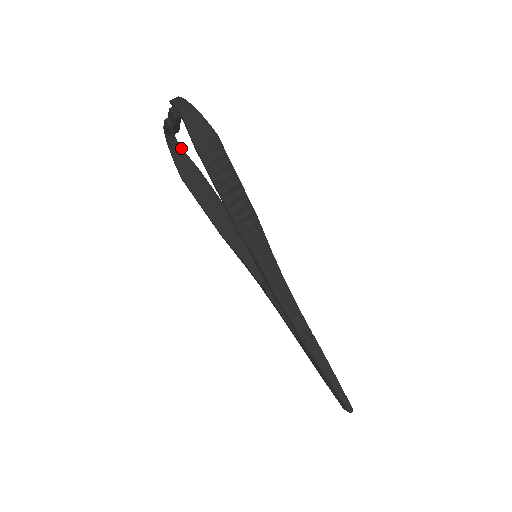
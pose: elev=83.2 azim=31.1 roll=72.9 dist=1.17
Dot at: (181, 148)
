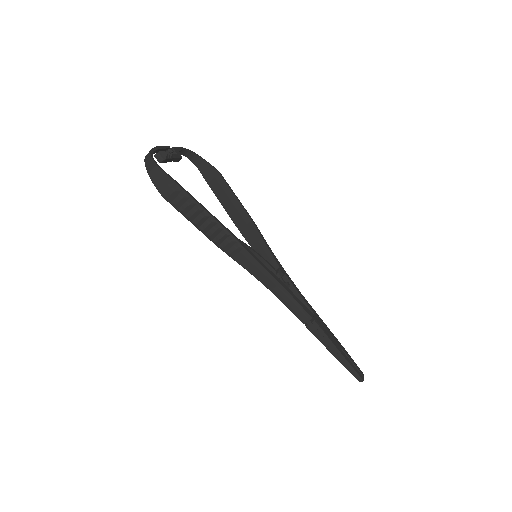
Dot at: (202, 159)
